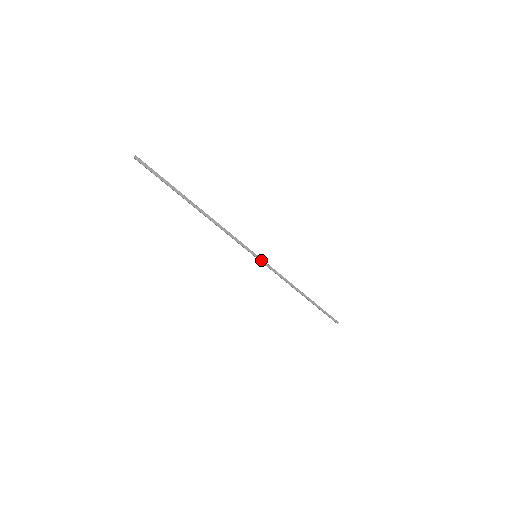
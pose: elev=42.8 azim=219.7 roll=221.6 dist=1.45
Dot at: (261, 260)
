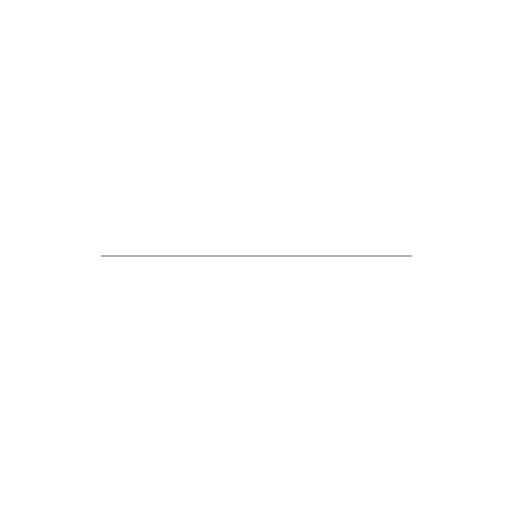
Dot at: (264, 256)
